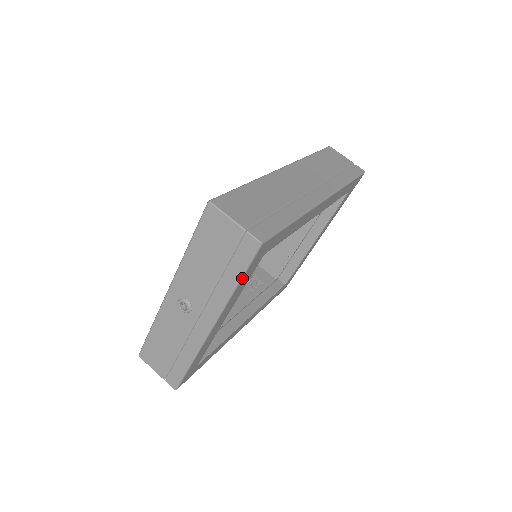
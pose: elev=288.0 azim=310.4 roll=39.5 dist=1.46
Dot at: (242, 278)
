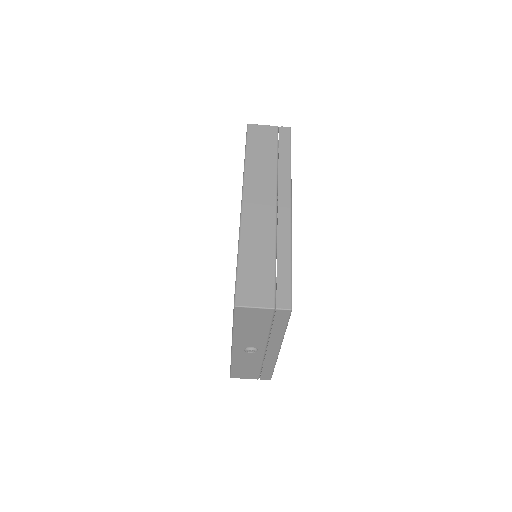
Dot at: occluded
